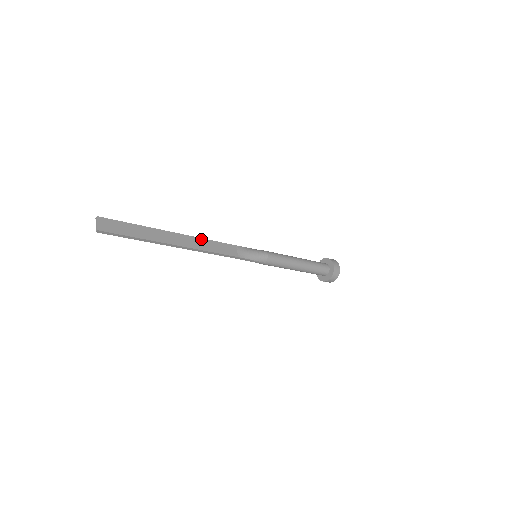
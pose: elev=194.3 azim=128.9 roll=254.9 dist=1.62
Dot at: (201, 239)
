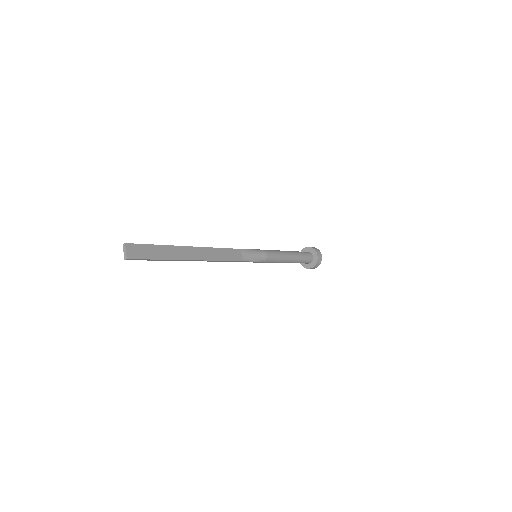
Dot at: (213, 249)
